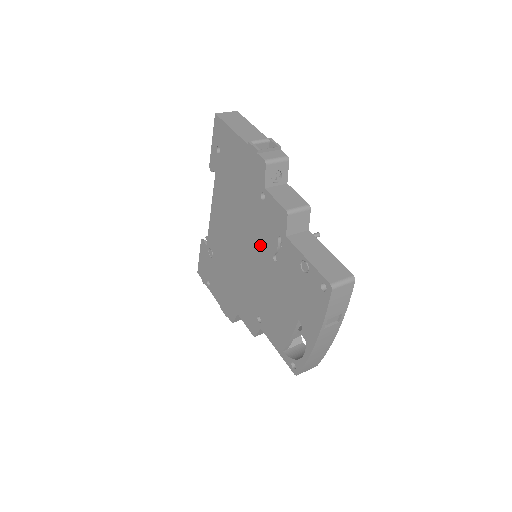
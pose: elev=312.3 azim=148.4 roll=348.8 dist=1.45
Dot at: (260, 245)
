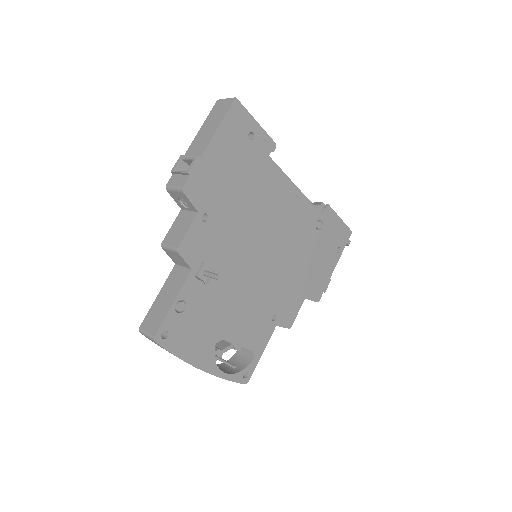
Dot at: occluded
